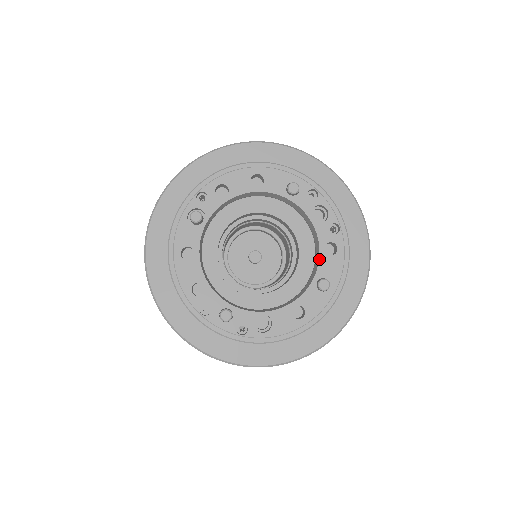
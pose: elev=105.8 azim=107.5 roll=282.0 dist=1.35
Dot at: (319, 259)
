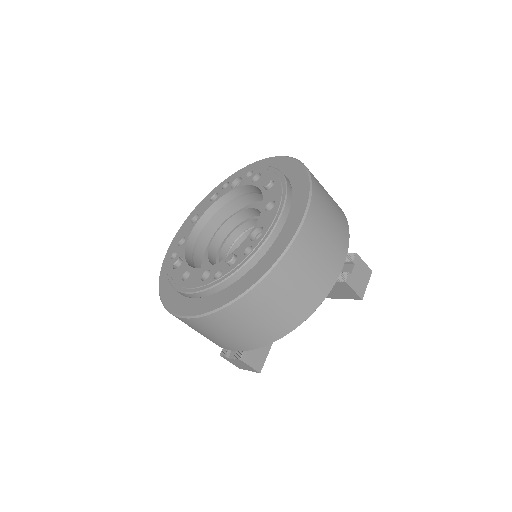
Dot at: (255, 186)
